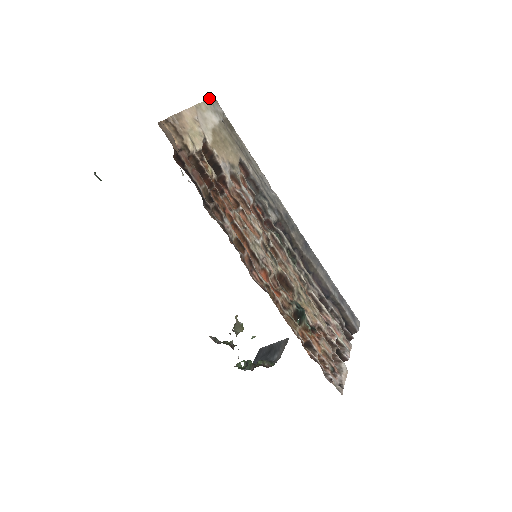
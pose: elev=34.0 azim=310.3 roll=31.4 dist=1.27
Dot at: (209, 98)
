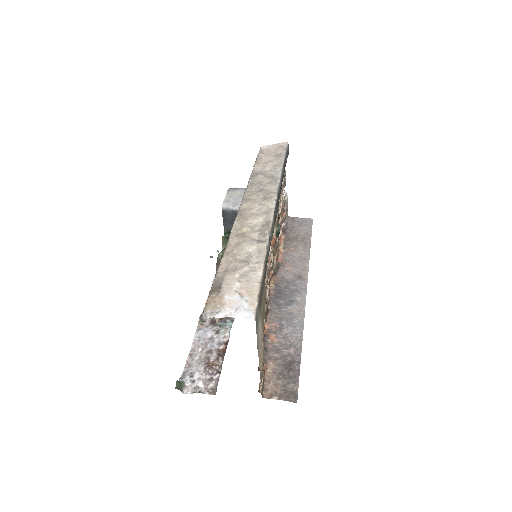
Dot at: (256, 330)
